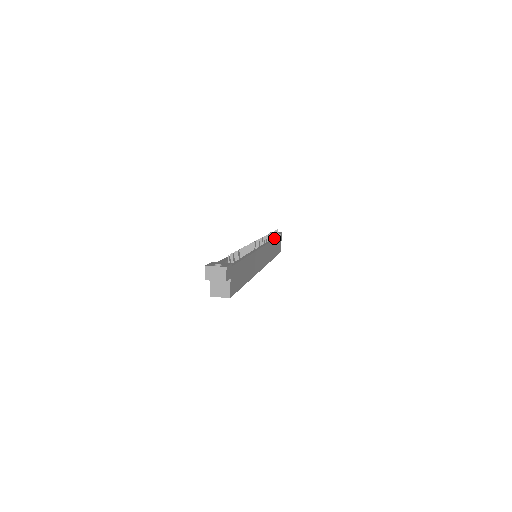
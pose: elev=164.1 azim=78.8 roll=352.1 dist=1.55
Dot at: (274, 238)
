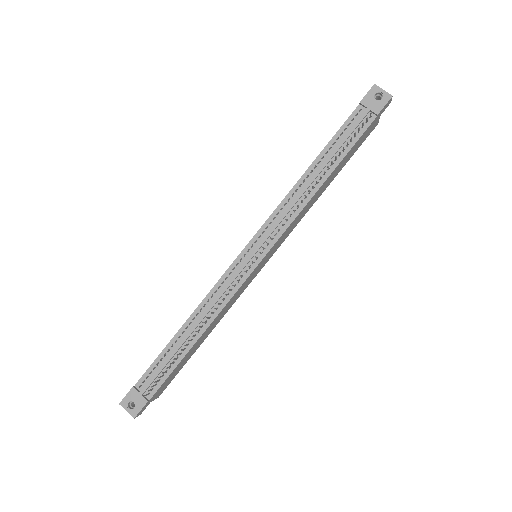
Dot at: (333, 167)
